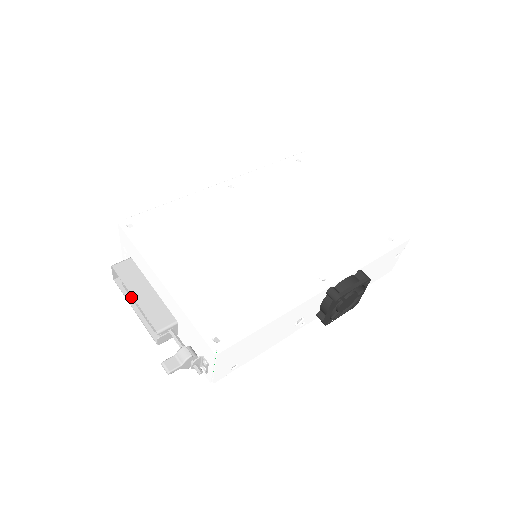
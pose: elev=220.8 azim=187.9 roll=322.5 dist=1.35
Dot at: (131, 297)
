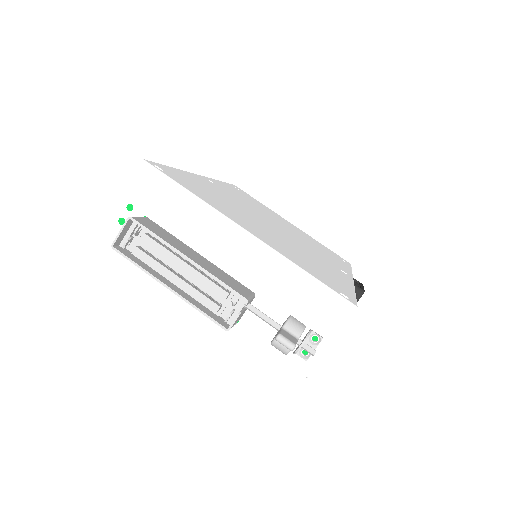
Dot at: (159, 268)
